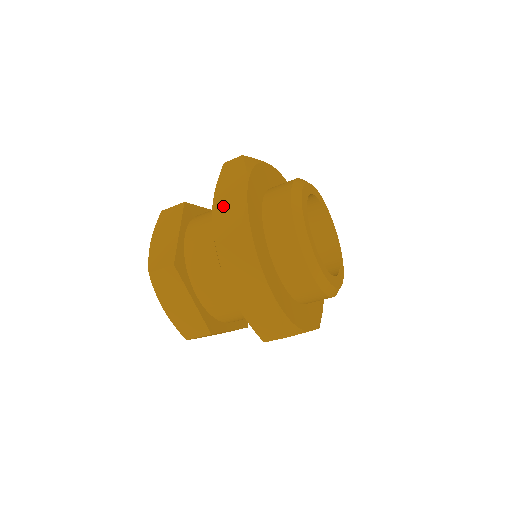
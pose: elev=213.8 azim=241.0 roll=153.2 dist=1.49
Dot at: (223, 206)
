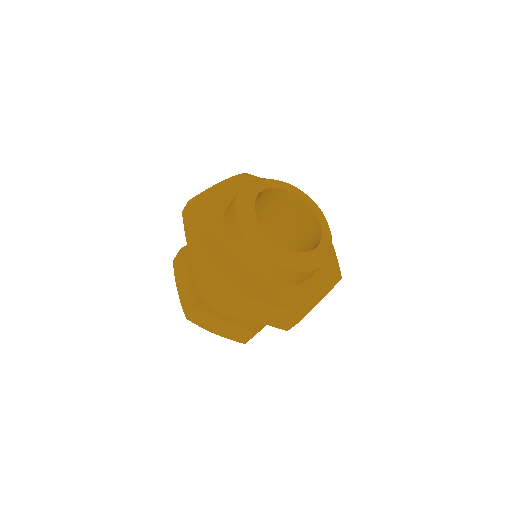
Dot at: (195, 255)
